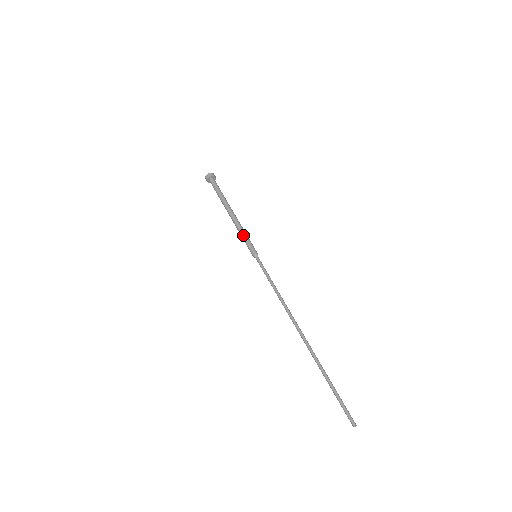
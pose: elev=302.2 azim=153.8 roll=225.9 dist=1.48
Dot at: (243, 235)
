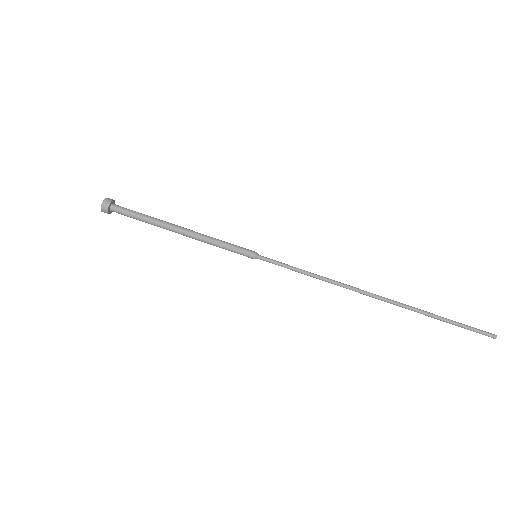
Dot at: (221, 242)
